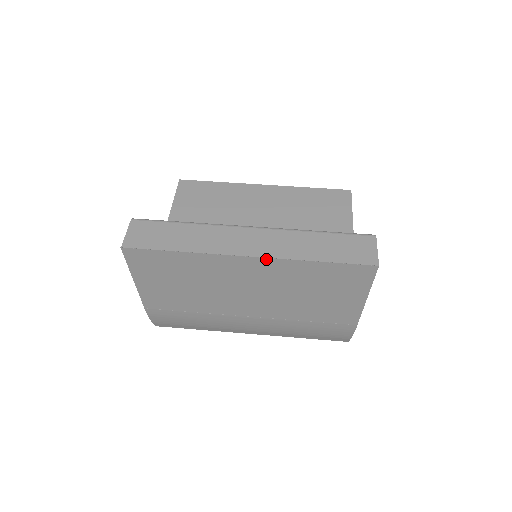
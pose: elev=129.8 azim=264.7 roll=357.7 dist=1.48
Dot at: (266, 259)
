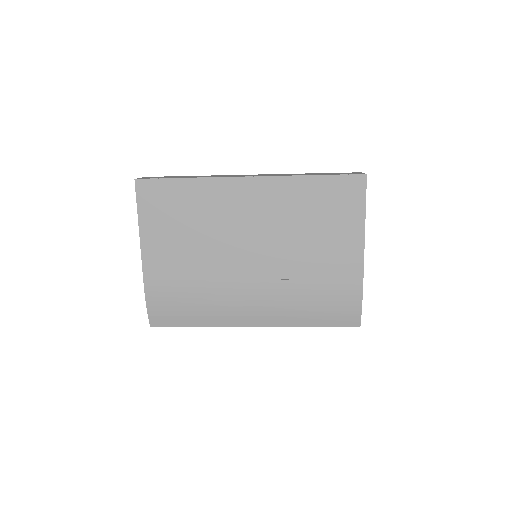
Dot at: (265, 178)
